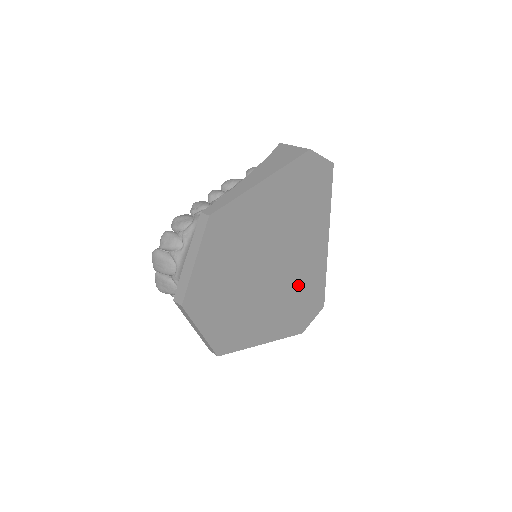
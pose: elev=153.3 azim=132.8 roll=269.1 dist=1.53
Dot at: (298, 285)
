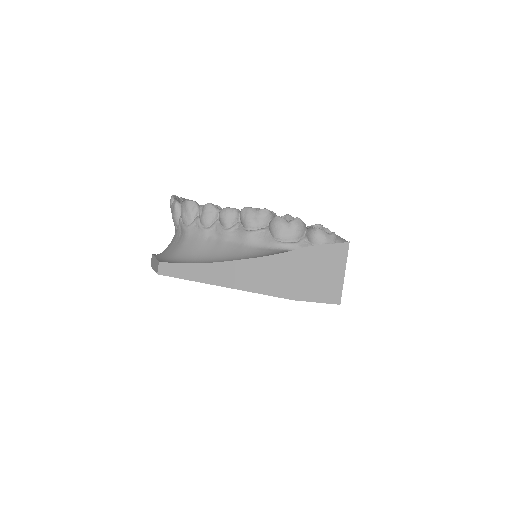
Dot at: occluded
